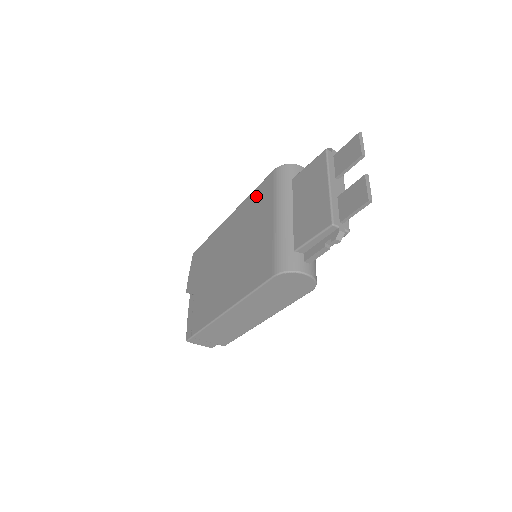
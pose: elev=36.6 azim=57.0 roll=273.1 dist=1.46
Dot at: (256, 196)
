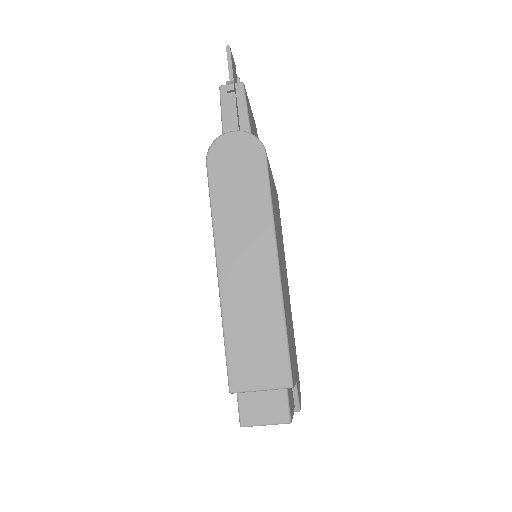
Dot at: occluded
